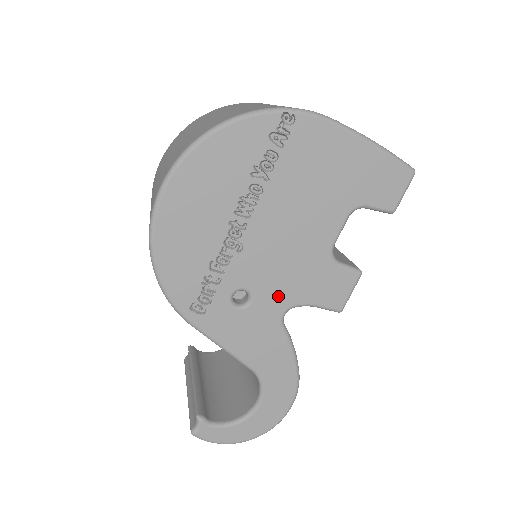
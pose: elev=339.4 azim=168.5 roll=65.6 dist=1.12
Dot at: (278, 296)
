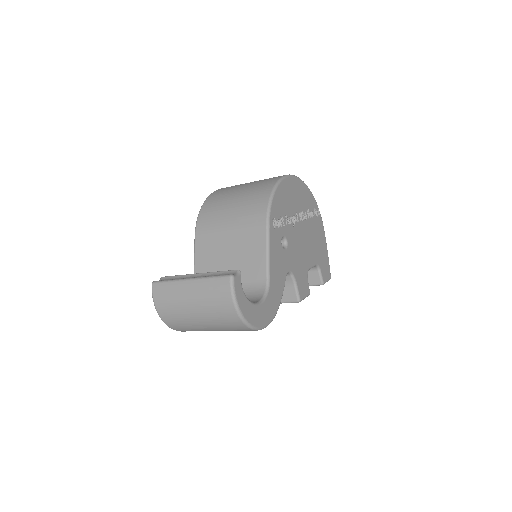
Dot at: (292, 261)
